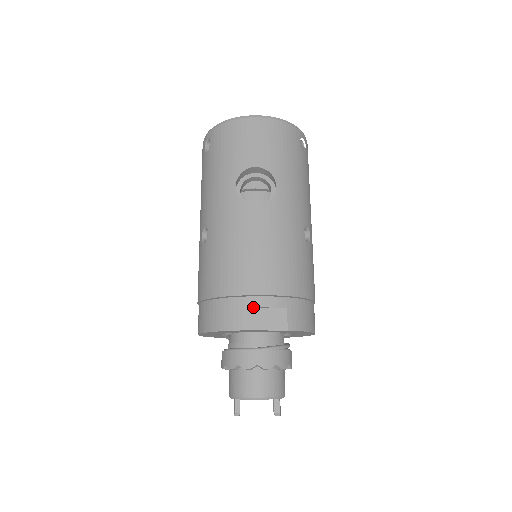
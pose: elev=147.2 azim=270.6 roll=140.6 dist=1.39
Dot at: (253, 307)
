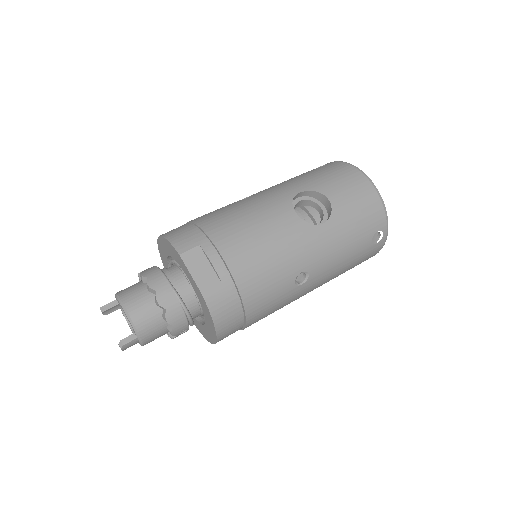
Dot at: (205, 252)
